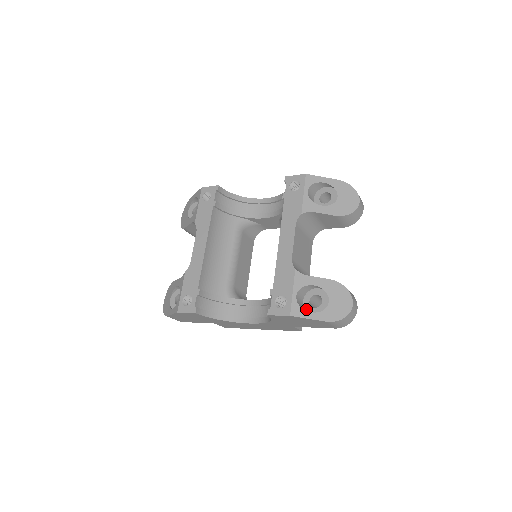
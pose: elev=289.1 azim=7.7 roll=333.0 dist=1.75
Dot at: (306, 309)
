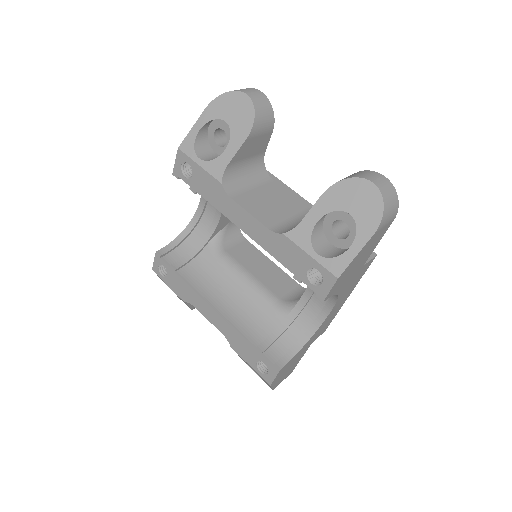
Dot at: (344, 248)
